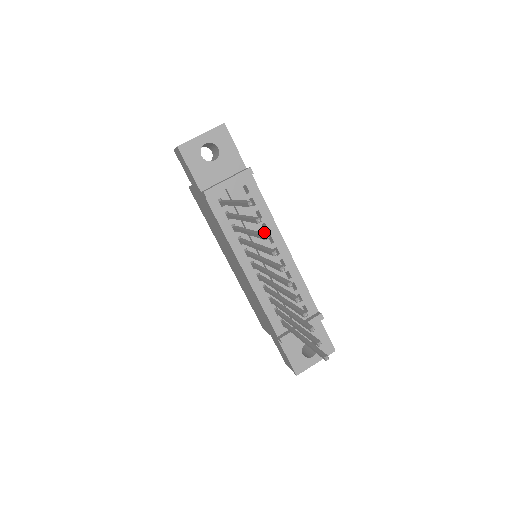
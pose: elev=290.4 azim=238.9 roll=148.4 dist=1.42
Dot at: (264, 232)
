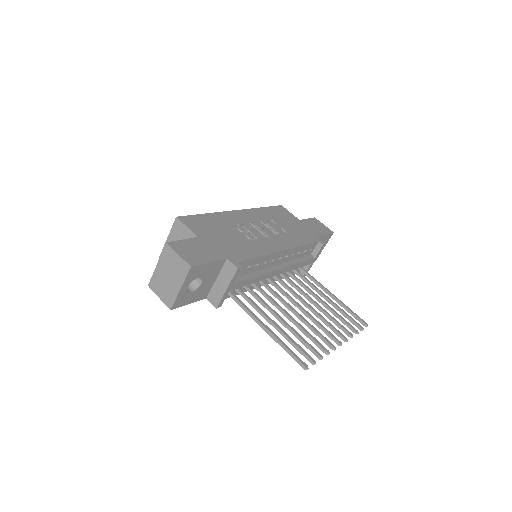
Dot at: (265, 265)
